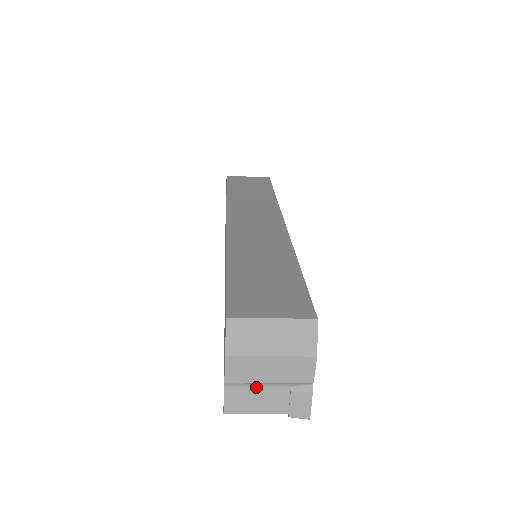
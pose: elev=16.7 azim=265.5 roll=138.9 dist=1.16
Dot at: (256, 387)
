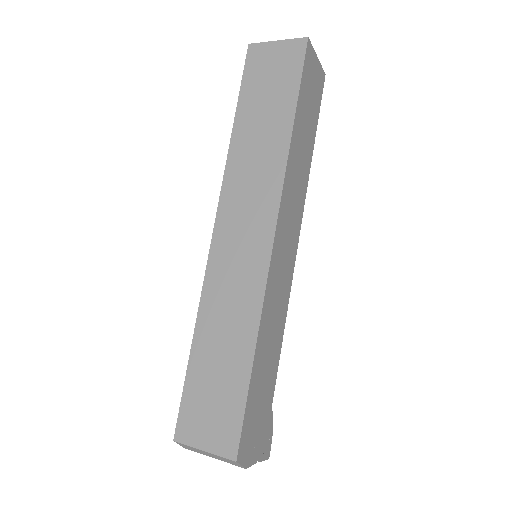
Dot at: occluded
